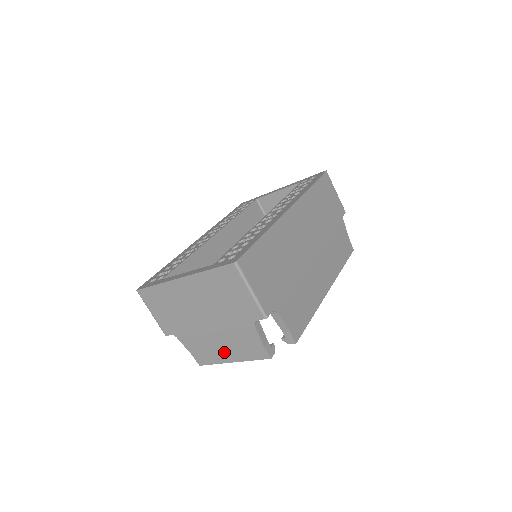
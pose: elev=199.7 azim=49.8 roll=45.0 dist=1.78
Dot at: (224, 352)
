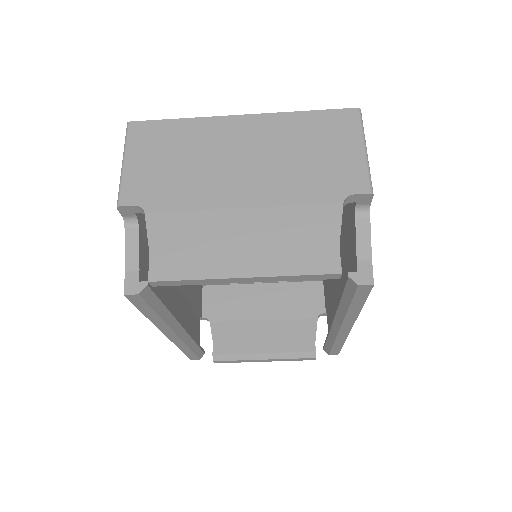
Dot at: (238, 252)
